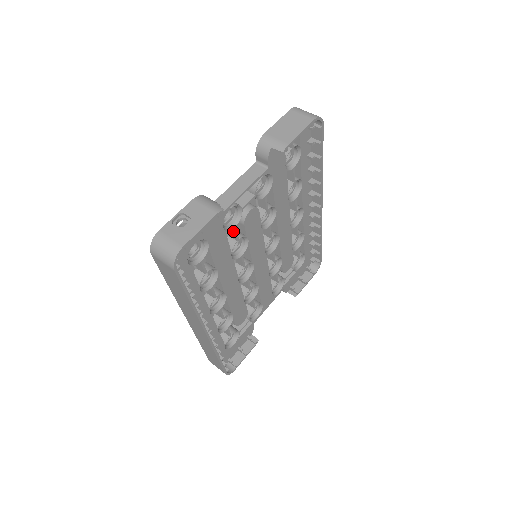
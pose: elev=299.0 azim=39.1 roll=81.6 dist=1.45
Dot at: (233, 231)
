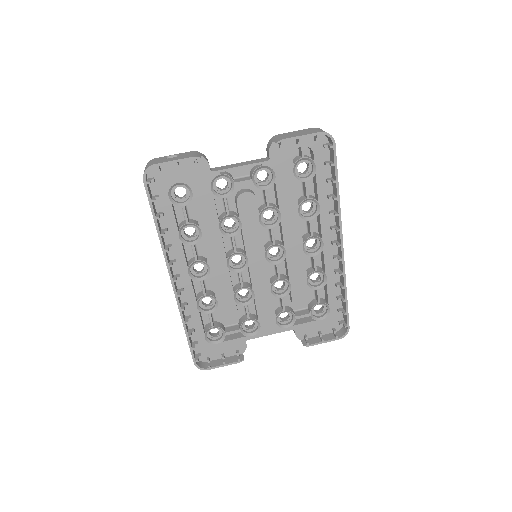
Dot at: (224, 202)
